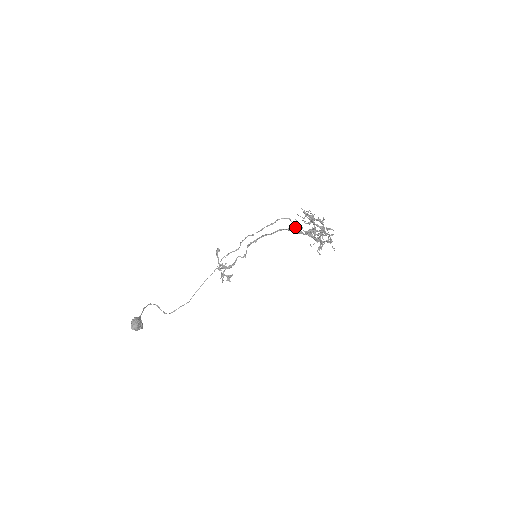
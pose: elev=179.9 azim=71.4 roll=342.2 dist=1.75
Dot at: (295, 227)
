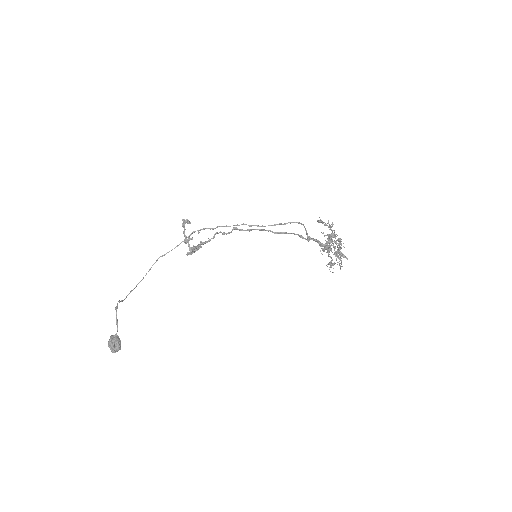
Dot at: (307, 234)
